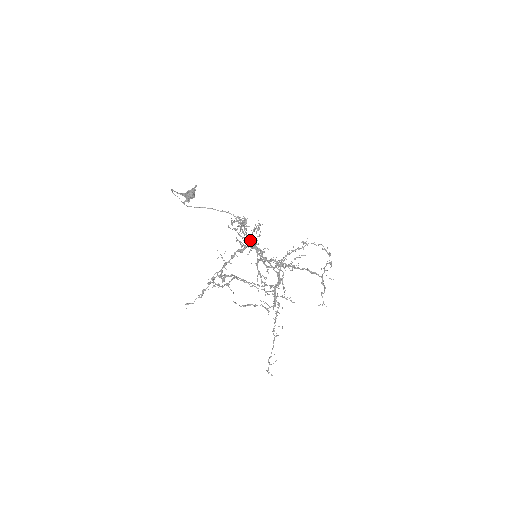
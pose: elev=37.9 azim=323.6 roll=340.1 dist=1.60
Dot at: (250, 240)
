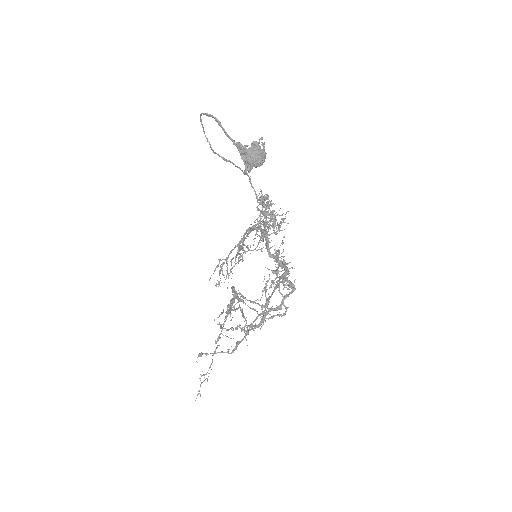
Dot at: (266, 237)
